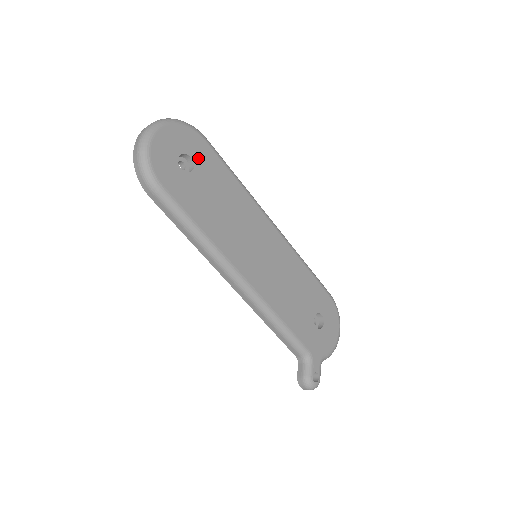
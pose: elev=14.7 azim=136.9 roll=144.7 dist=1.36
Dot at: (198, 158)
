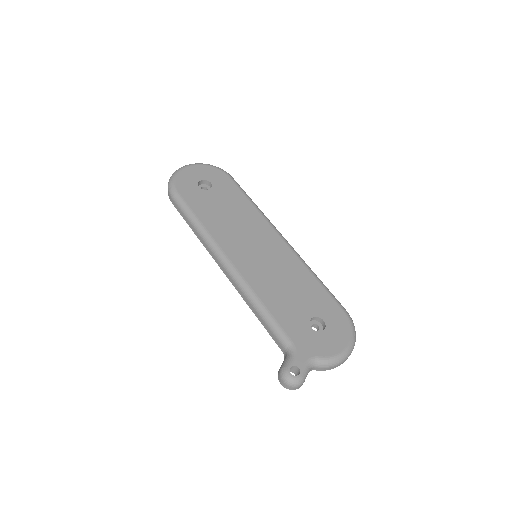
Dot at: (217, 184)
